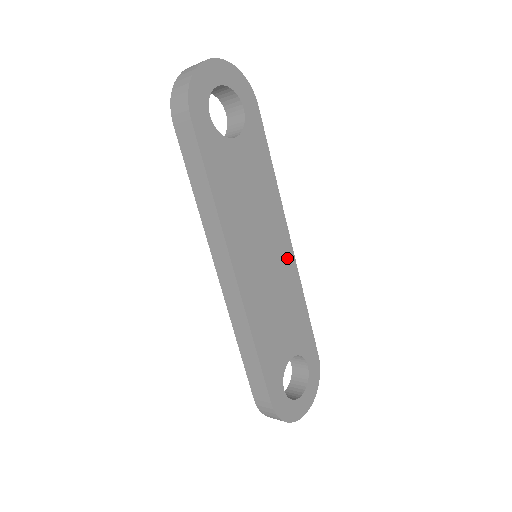
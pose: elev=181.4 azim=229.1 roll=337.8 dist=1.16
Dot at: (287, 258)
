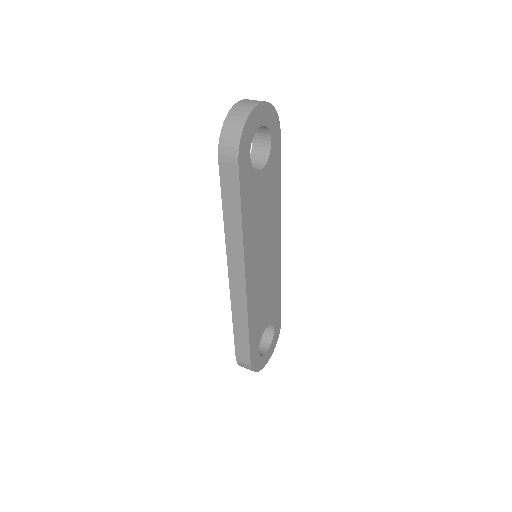
Dot at: (276, 255)
